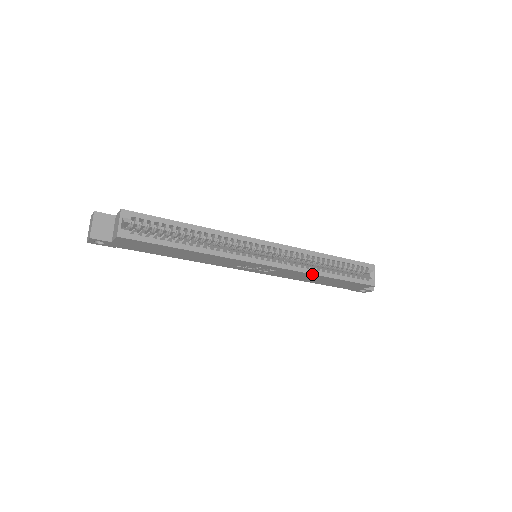
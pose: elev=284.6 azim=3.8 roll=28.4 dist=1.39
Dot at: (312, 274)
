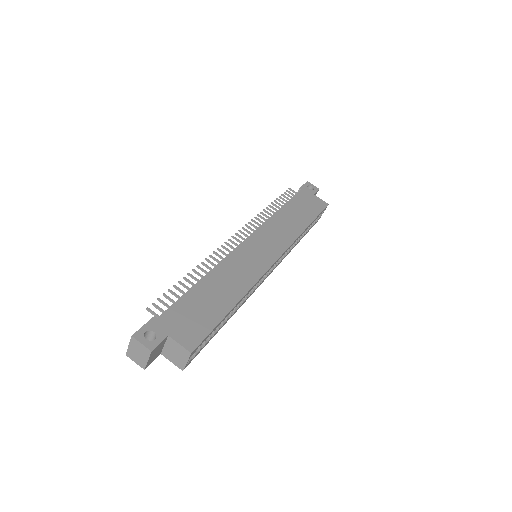
Dot at: occluded
